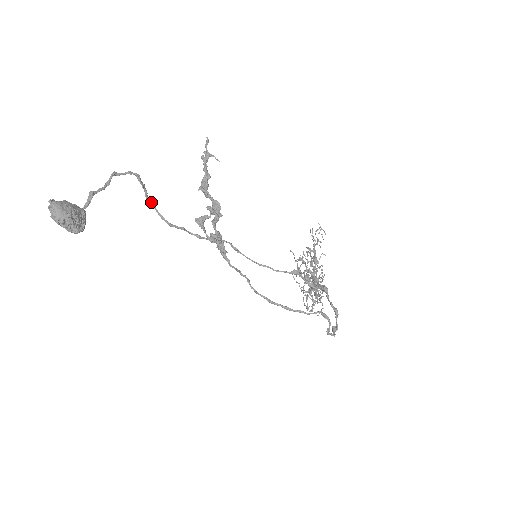
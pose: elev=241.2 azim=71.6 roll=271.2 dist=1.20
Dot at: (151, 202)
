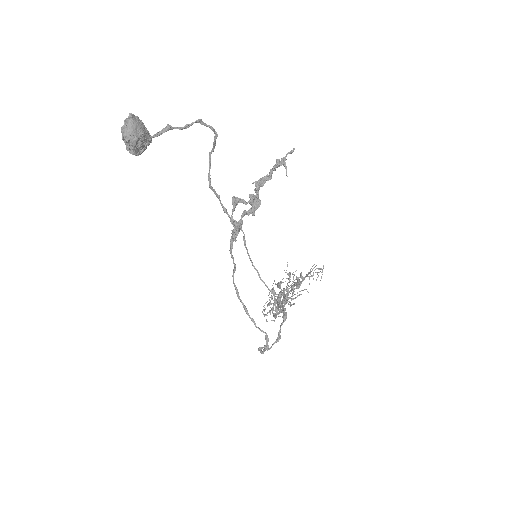
Dot at: occluded
